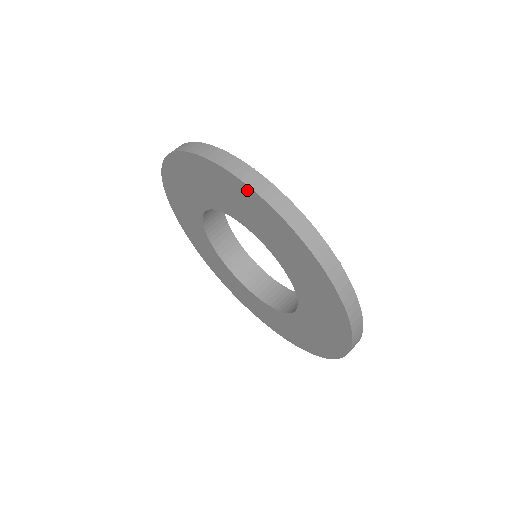
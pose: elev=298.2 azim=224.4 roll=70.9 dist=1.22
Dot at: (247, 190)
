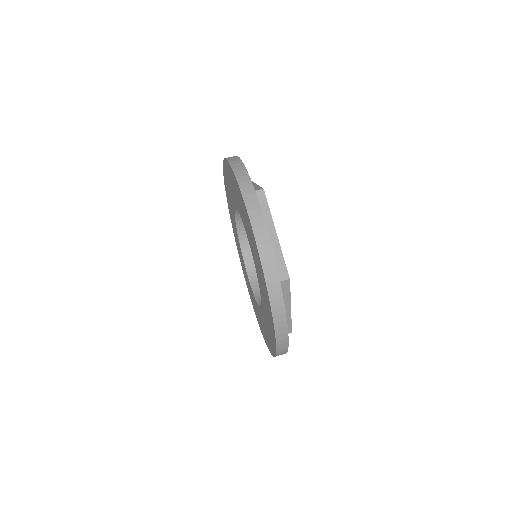
Dot at: (271, 312)
